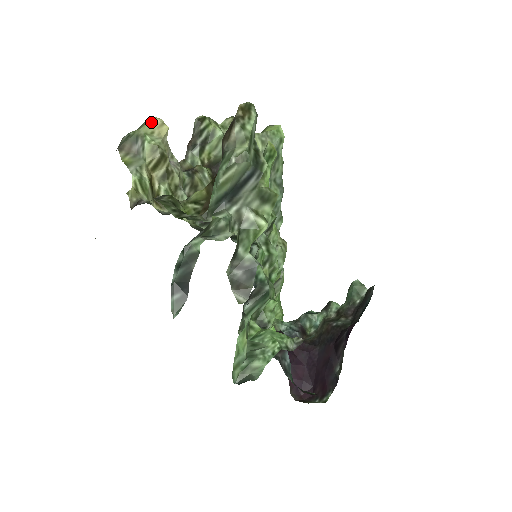
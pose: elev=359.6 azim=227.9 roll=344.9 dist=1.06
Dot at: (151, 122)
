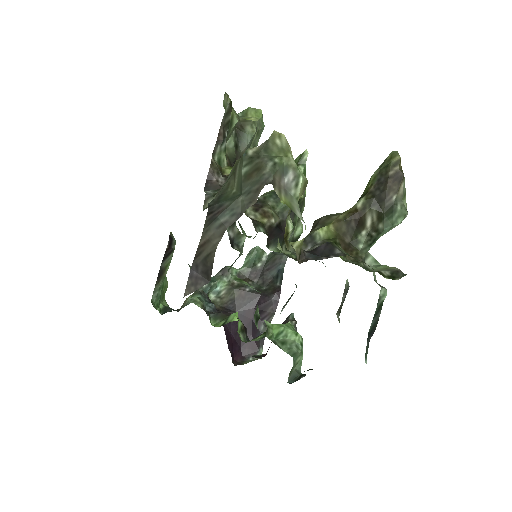
Dot at: (288, 144)
